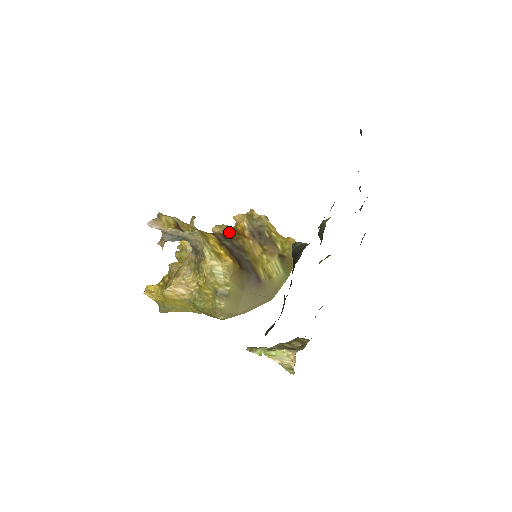
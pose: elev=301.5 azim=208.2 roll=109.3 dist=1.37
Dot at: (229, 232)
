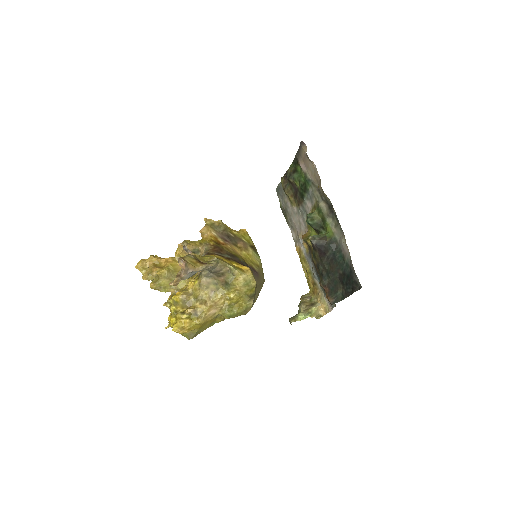
Dot at: (213, 246)
